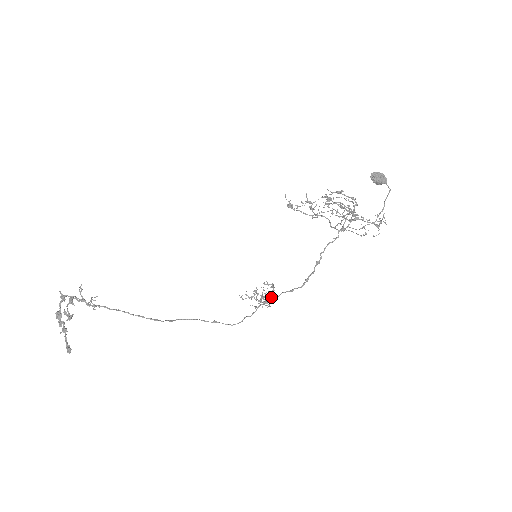
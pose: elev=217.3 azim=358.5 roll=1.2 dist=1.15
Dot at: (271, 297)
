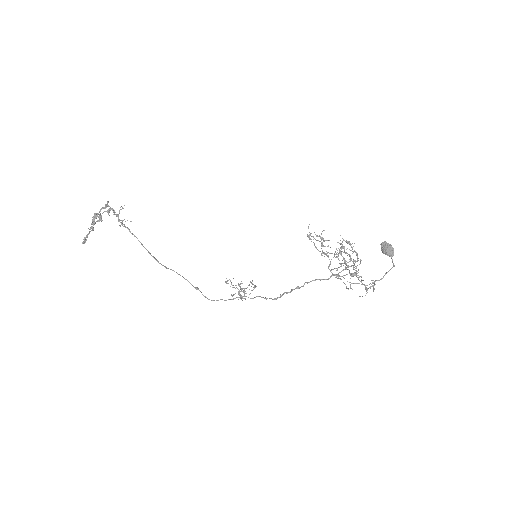
Dot at: (246, 293)
